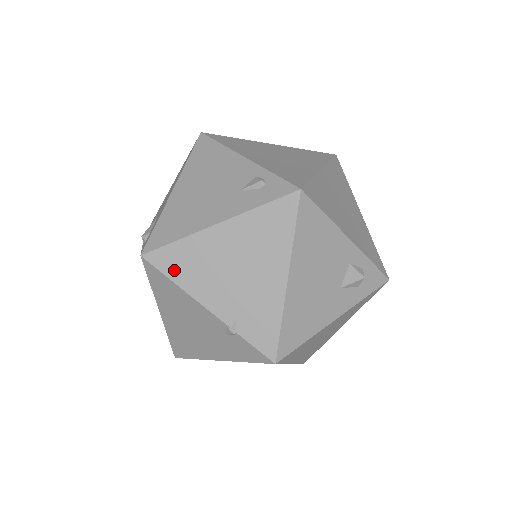
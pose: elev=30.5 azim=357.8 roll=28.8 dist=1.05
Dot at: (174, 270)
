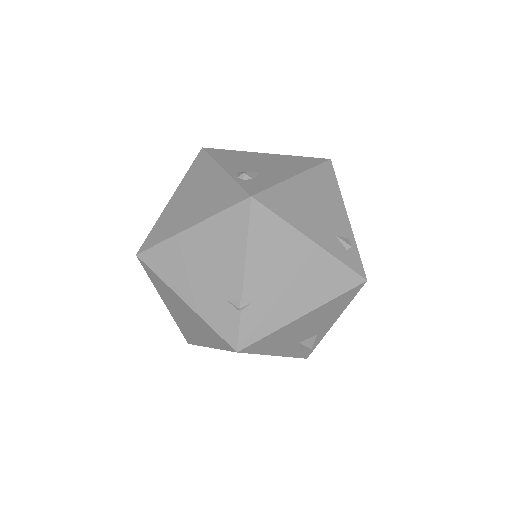
Dot at: (257, 231)
